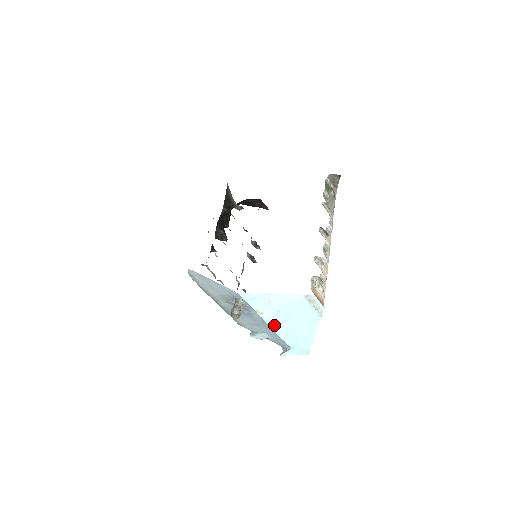
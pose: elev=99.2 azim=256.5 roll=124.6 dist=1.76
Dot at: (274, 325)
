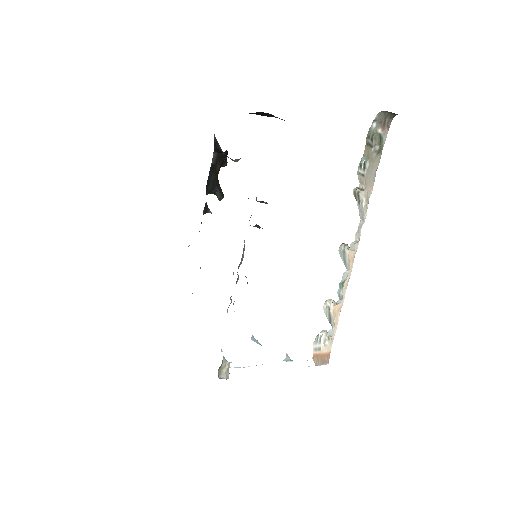
Dot at: occluded
